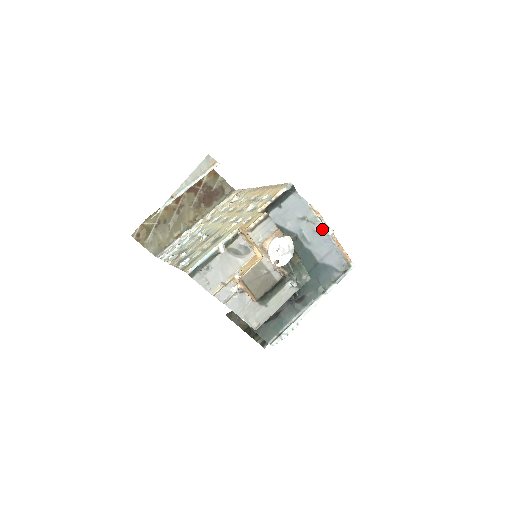
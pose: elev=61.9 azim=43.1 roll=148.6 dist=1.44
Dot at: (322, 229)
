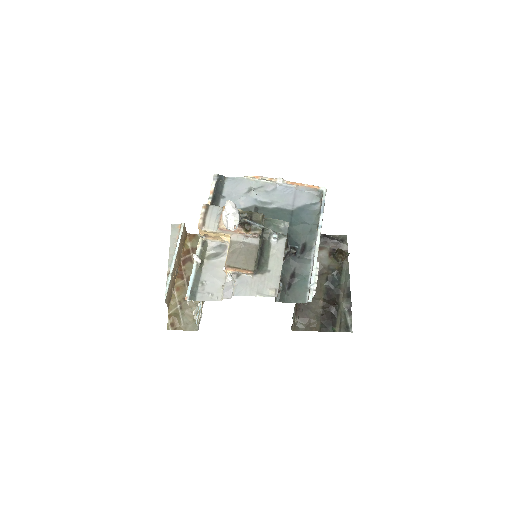
Dot at: (272, 185)
